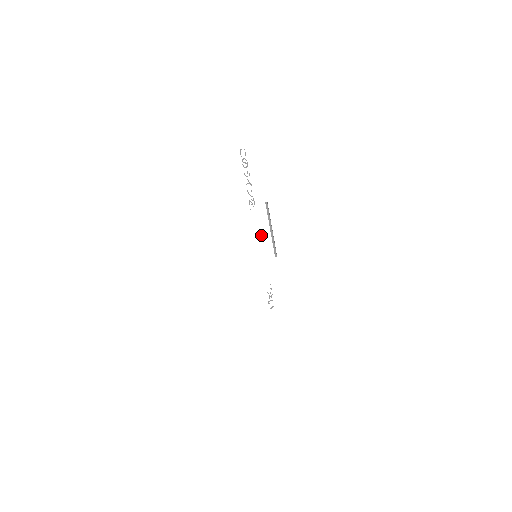
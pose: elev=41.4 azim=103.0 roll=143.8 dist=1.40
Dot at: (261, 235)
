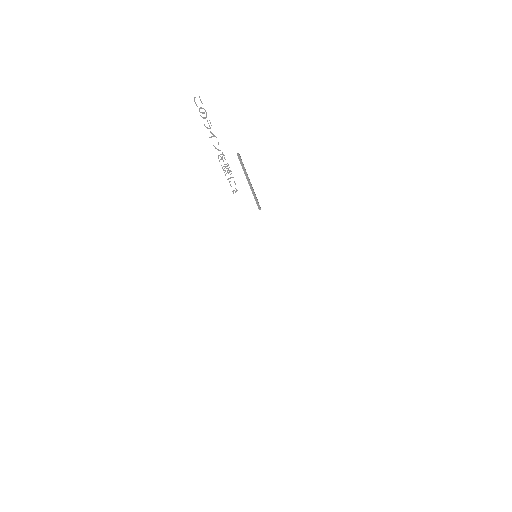
Dot at: (252, 220)
